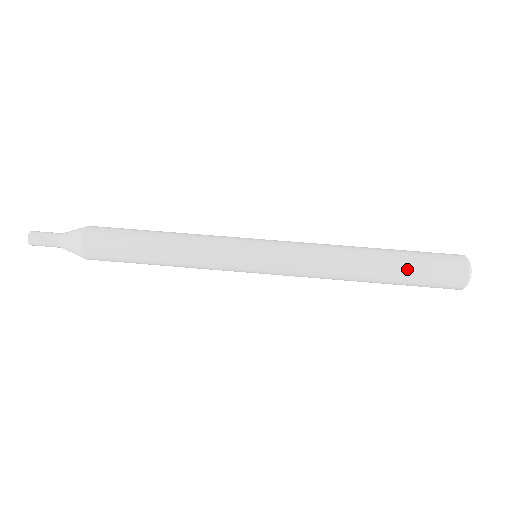
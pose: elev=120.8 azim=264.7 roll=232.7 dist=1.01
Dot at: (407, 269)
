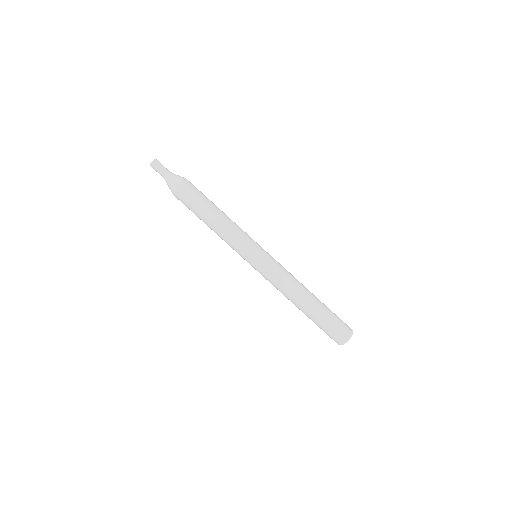
Dot at: (323, 314)
